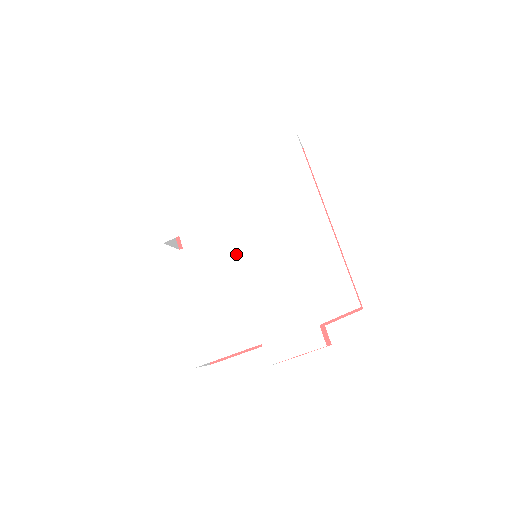
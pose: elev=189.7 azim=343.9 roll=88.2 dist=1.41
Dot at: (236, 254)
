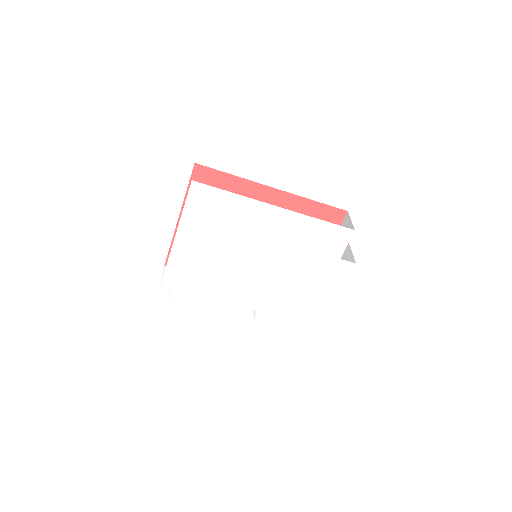
Dot at: (249, 275)
